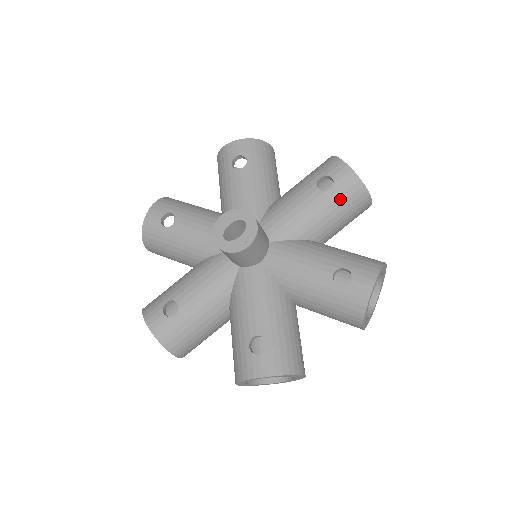
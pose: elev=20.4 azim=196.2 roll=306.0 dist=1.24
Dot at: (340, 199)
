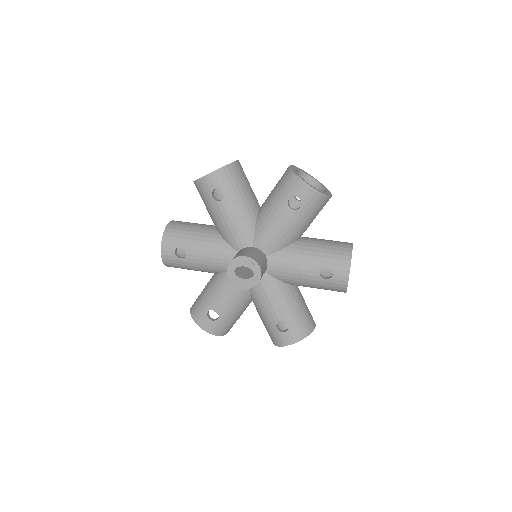
Dot at: (325, 286)
